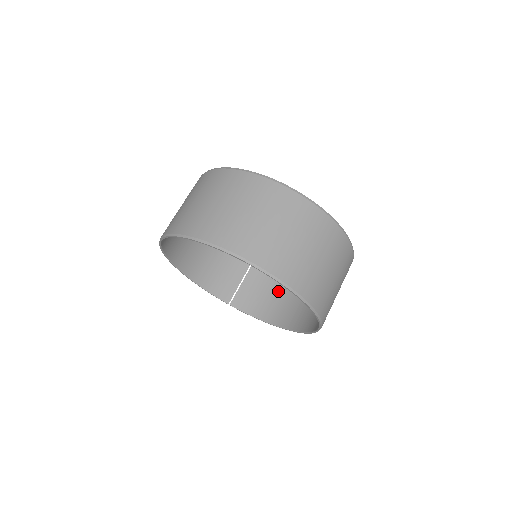
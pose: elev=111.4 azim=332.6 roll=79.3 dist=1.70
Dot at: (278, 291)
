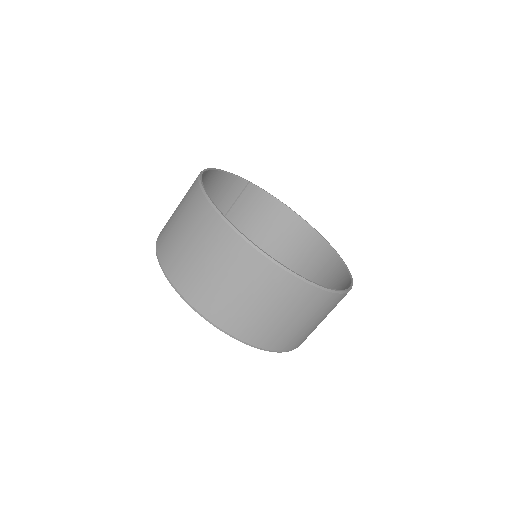
Dot at: (261, 227)
